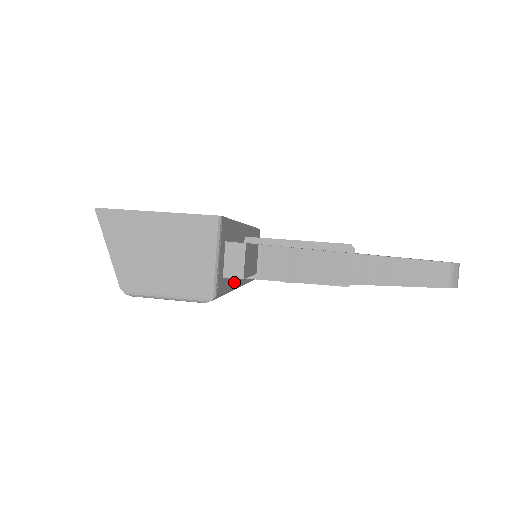
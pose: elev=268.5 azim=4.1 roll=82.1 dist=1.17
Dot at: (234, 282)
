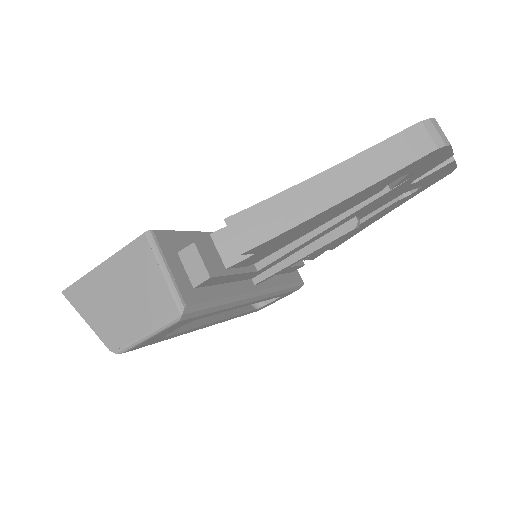
Dot at: (233, 290)
